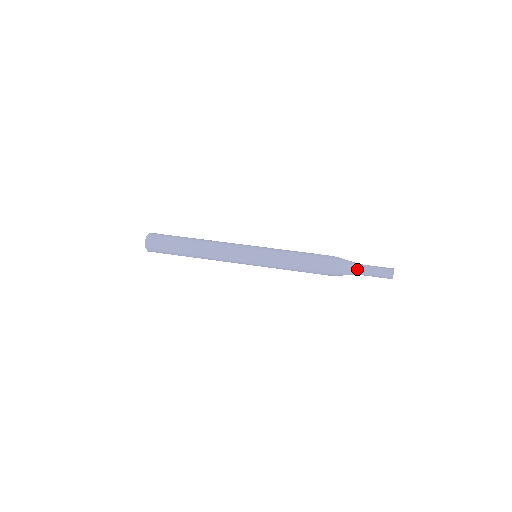
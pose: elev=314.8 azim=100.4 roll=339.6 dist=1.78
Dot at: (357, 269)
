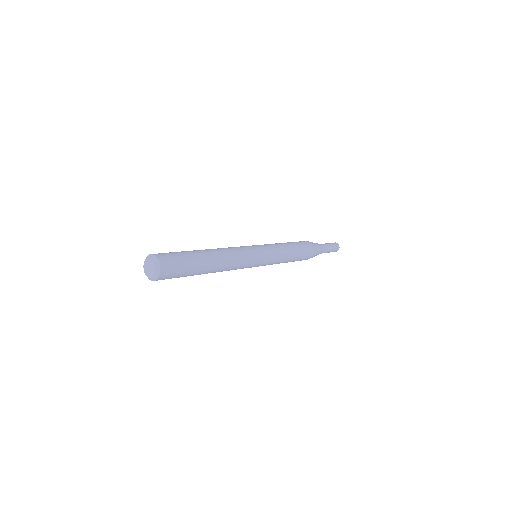
Dot at: occluded
